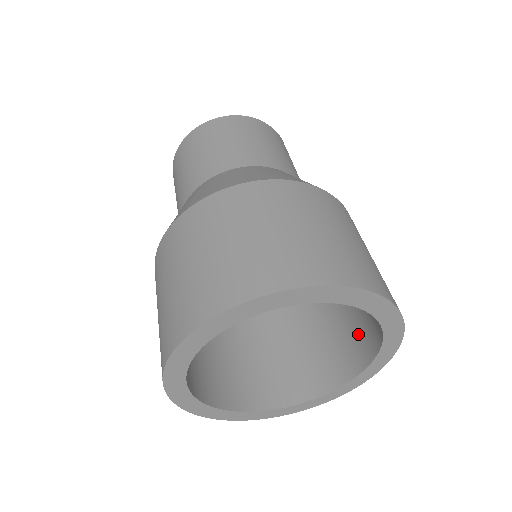
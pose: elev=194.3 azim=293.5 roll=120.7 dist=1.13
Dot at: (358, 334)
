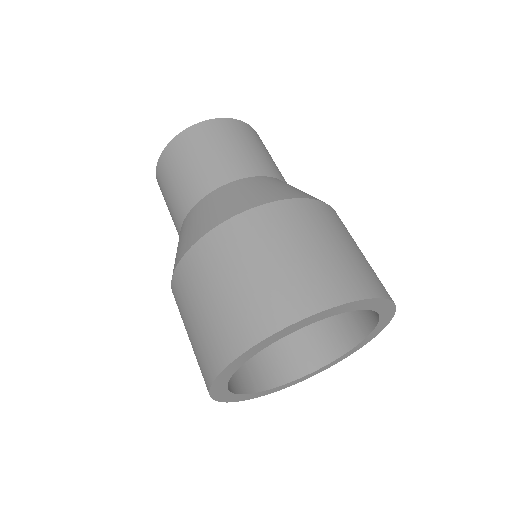
Dot at: (336, 327)
